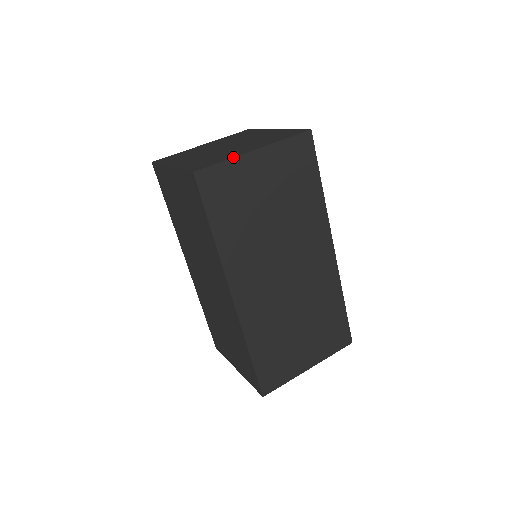
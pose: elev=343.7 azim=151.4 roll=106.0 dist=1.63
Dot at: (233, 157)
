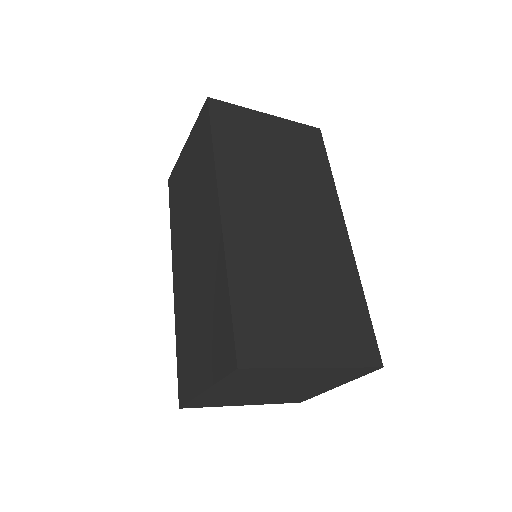
Dot at: (246, 108)
